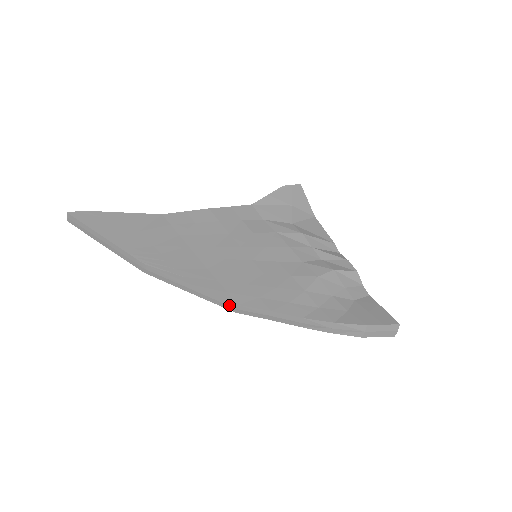
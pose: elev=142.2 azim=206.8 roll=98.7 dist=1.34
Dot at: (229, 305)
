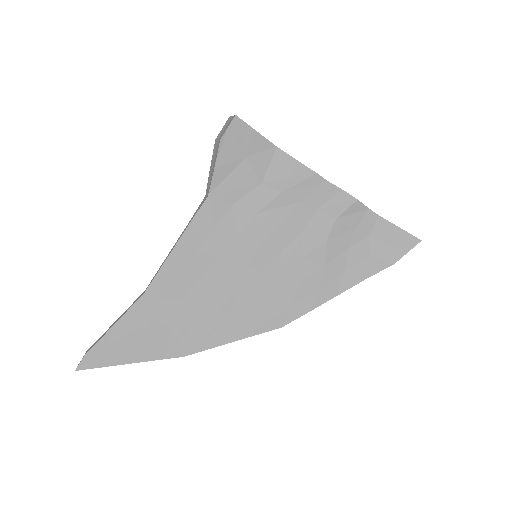
Dot at: (272, 329)
